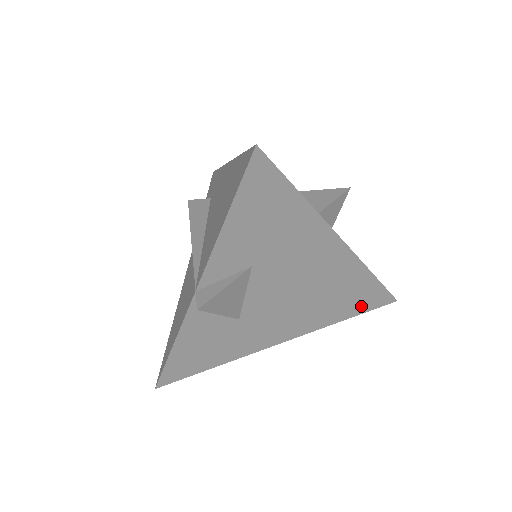
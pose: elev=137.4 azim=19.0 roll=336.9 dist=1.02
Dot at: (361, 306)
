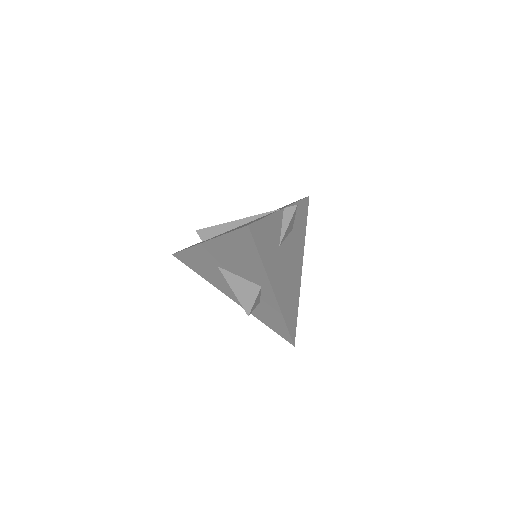
Dot at: (290, 324)
